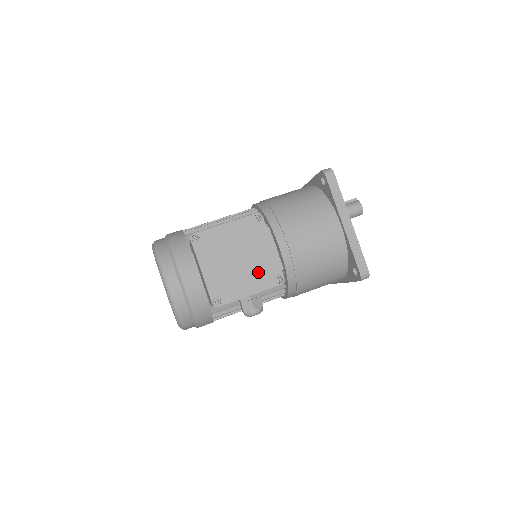
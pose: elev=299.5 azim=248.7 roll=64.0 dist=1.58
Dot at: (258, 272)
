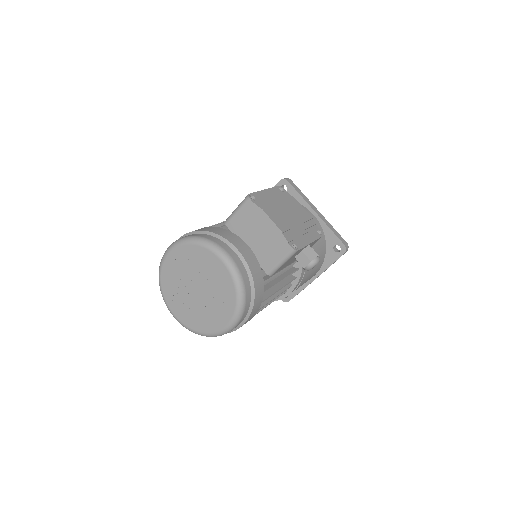
Dot at: (306, 225)
